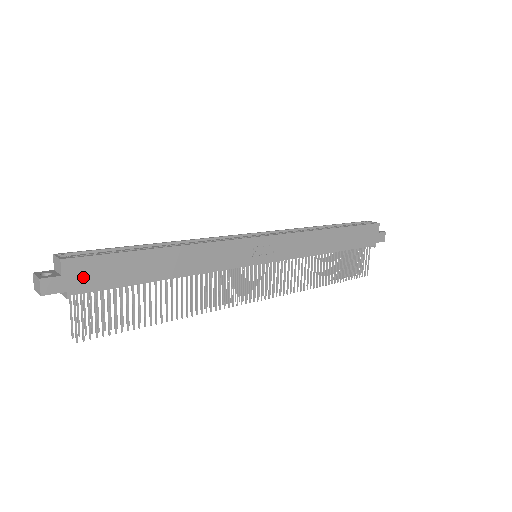
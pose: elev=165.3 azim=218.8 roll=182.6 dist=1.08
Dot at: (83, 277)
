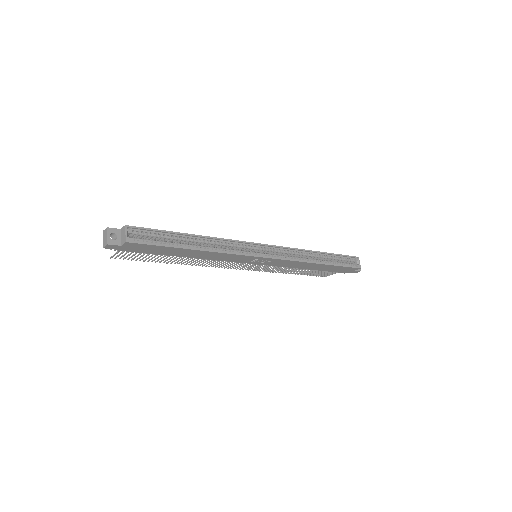
Dot at: (134, 248)
